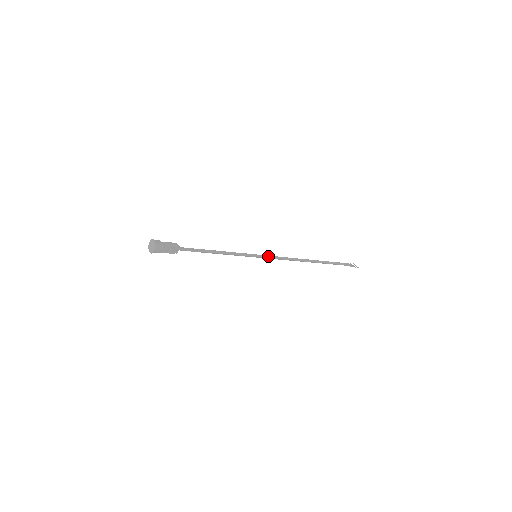
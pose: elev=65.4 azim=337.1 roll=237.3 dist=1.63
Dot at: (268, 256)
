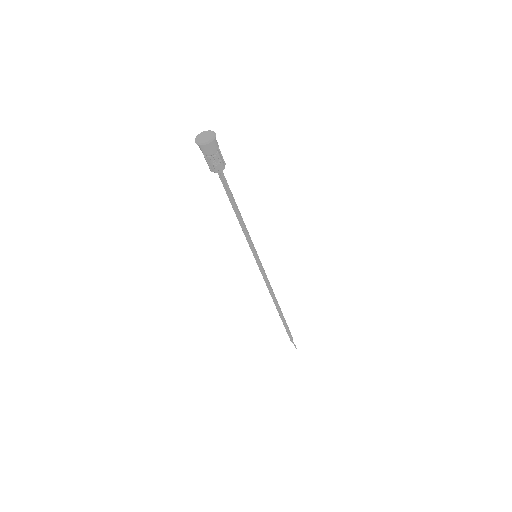
Dot at: (262, 266)
